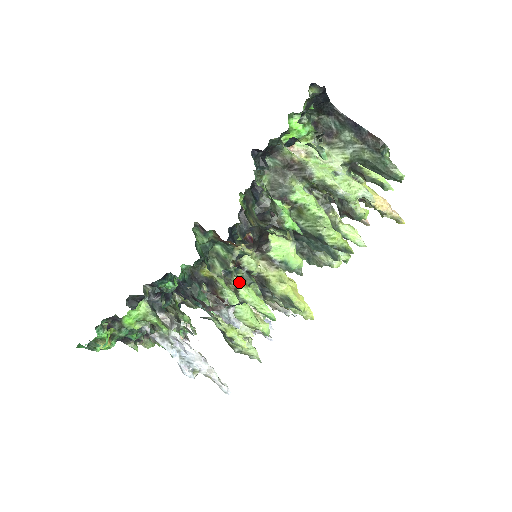
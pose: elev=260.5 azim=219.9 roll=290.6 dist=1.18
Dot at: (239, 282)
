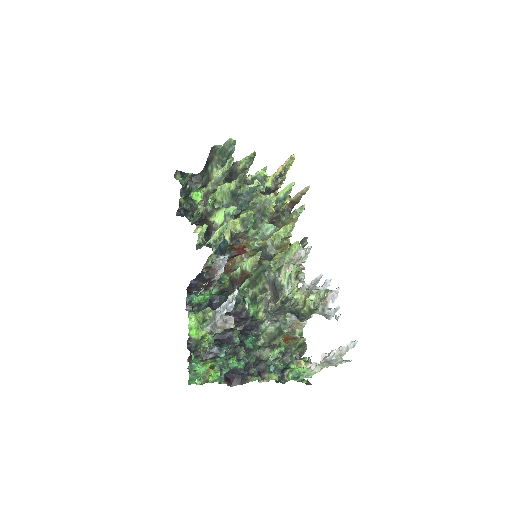
Dot at: (208, 243)
